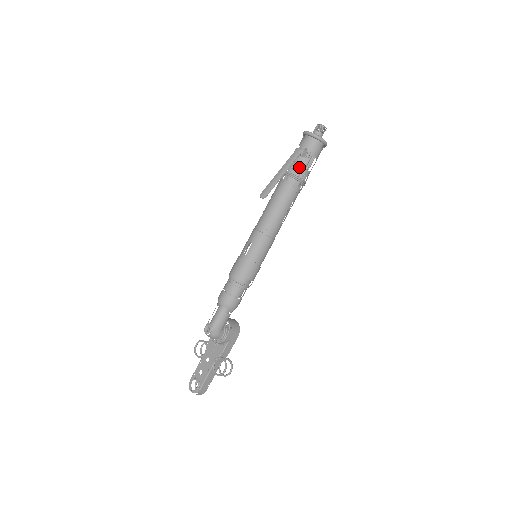
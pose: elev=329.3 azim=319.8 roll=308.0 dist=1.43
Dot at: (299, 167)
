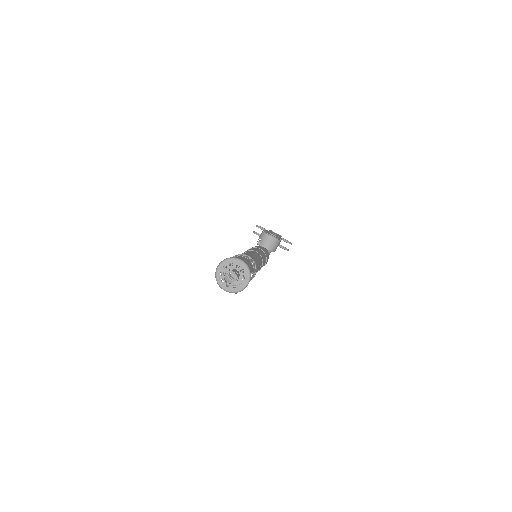
Dot at: occluded
